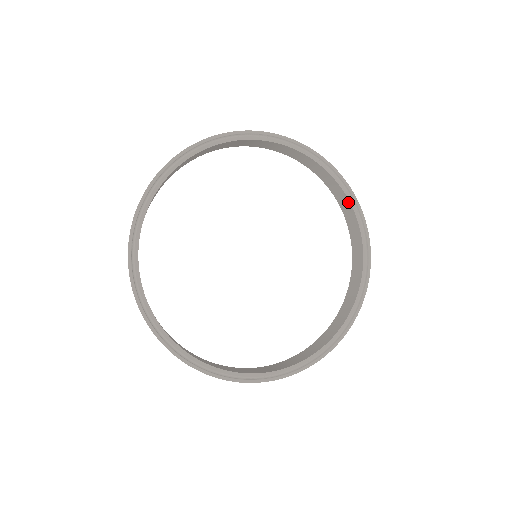
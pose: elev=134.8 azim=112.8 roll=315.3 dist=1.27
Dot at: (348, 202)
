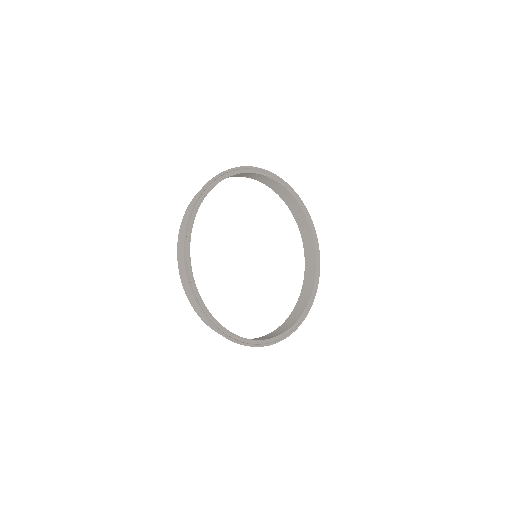
Dot at: (294, 199)
